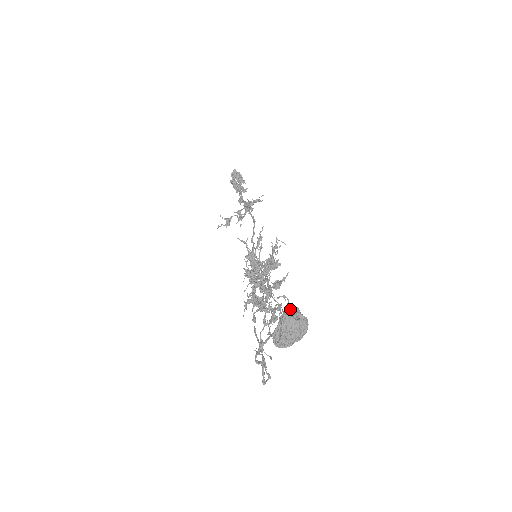
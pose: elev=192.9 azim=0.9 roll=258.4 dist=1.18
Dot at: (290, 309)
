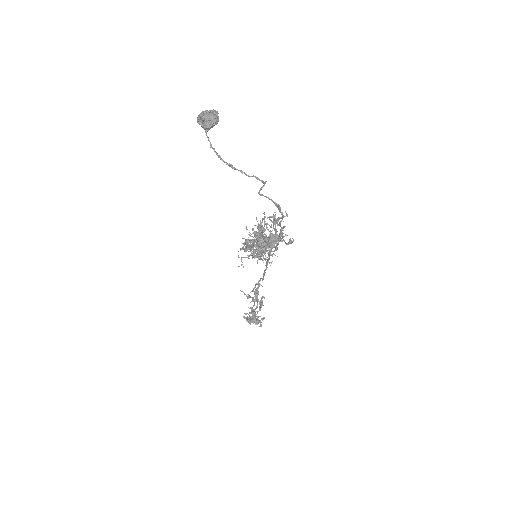
Dot at: occluded
